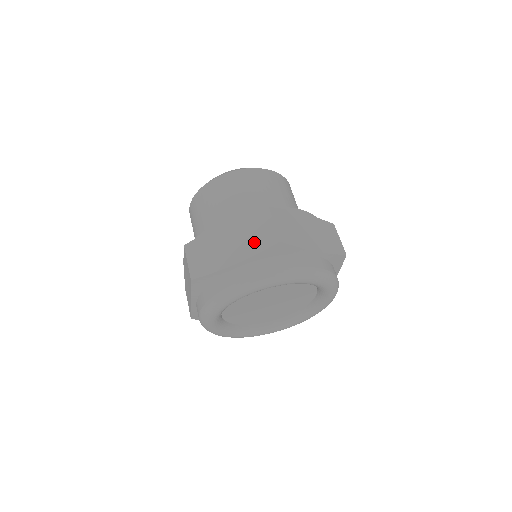
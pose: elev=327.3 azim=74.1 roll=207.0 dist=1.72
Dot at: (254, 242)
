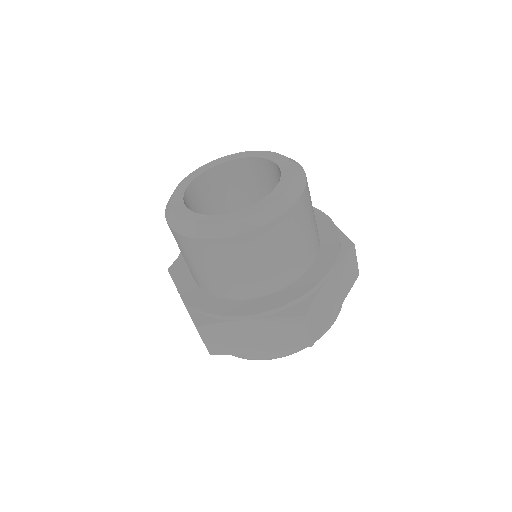
Dot at: (283, 342)
